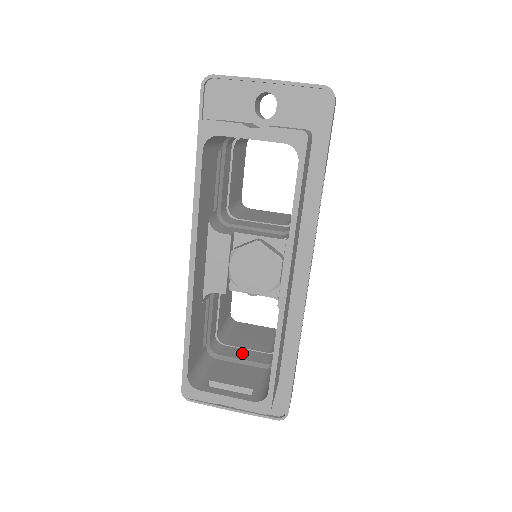
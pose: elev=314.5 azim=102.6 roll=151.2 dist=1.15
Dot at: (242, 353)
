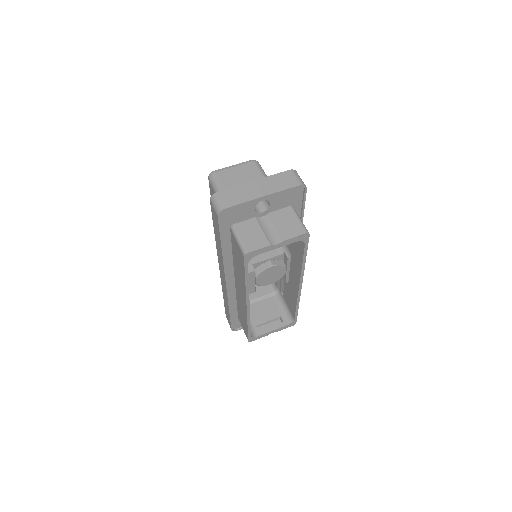
Dot at: occluded
